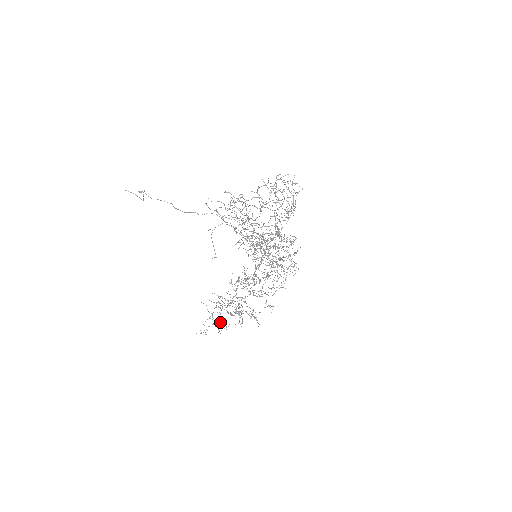
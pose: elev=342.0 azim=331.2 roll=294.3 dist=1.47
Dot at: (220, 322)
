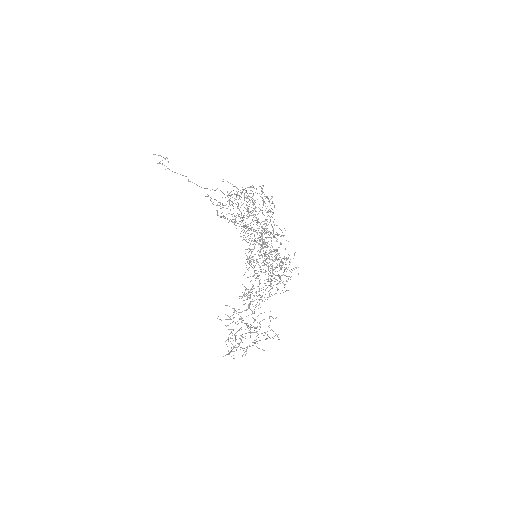
Dot at: (242, 337)
